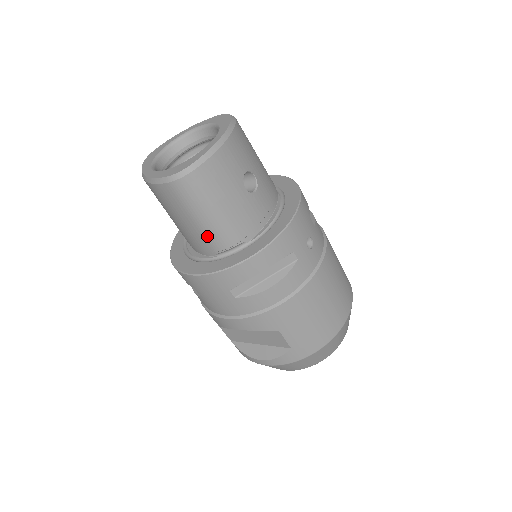
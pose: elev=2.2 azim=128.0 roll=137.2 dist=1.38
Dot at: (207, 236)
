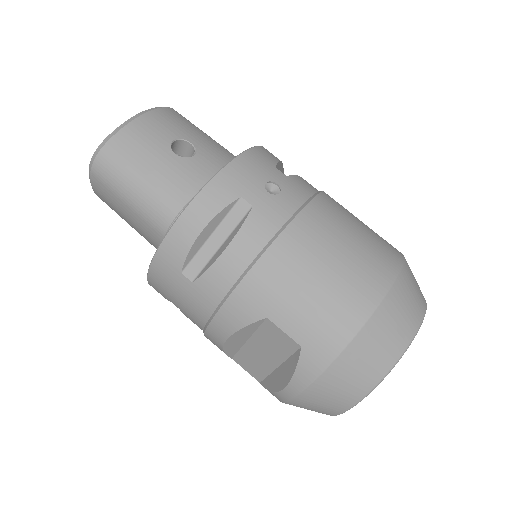
Dot at: (147, 219)
